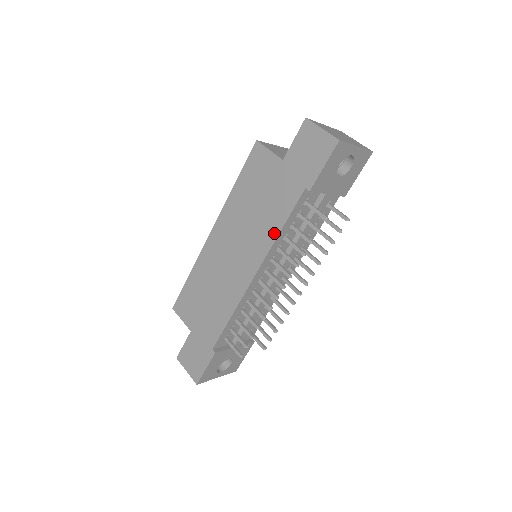
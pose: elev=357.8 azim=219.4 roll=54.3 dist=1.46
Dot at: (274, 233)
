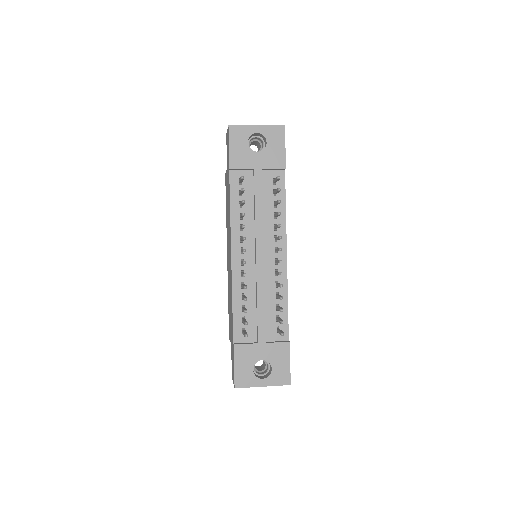
Dot at: (230, 216)
